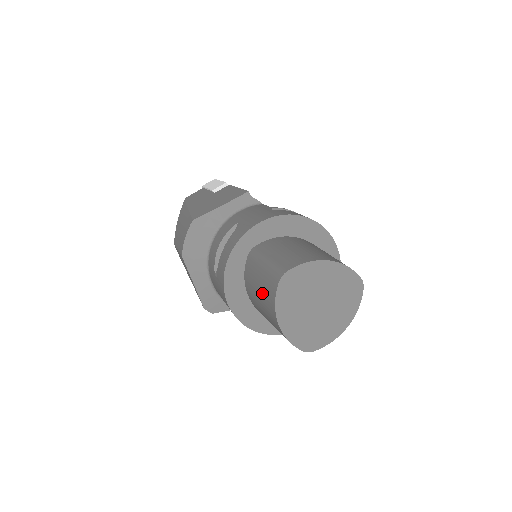
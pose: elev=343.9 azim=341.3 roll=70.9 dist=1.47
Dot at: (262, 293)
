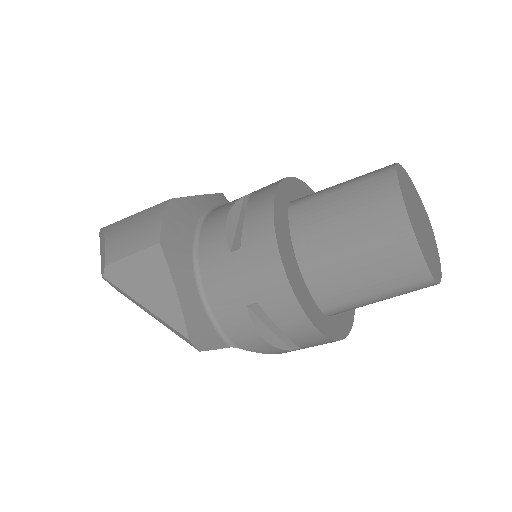
Dot at: (357, 210)
